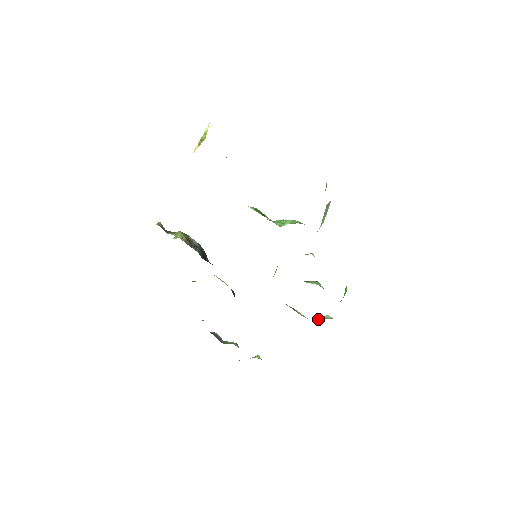
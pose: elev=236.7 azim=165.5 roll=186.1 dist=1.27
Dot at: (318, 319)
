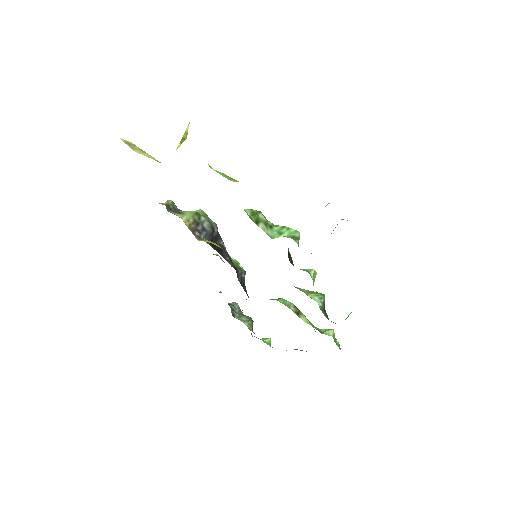
Dot at: (322, 330)
